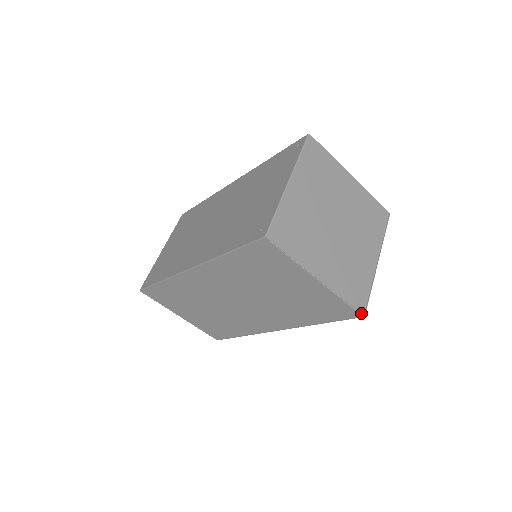
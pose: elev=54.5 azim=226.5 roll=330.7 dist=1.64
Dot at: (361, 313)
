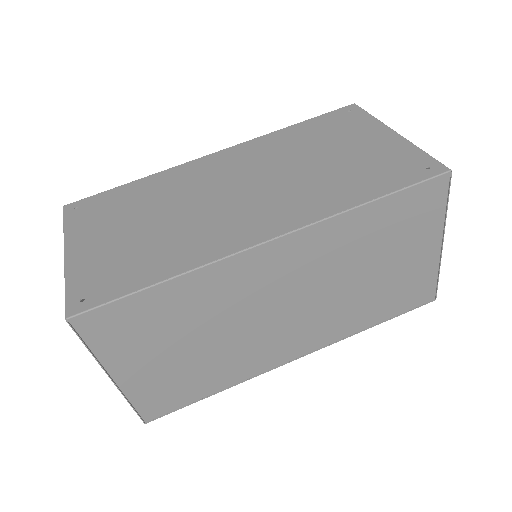
Dot at: (436, 295)
